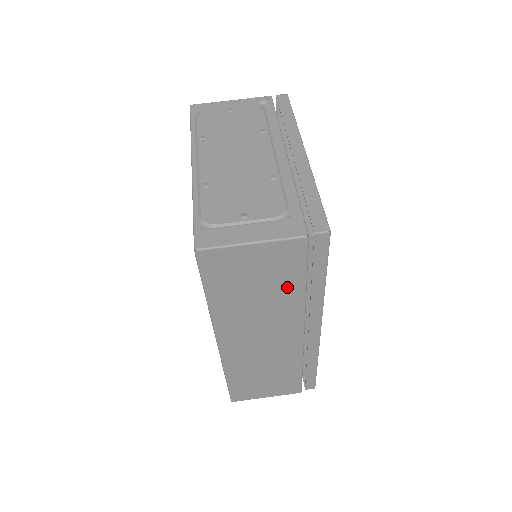
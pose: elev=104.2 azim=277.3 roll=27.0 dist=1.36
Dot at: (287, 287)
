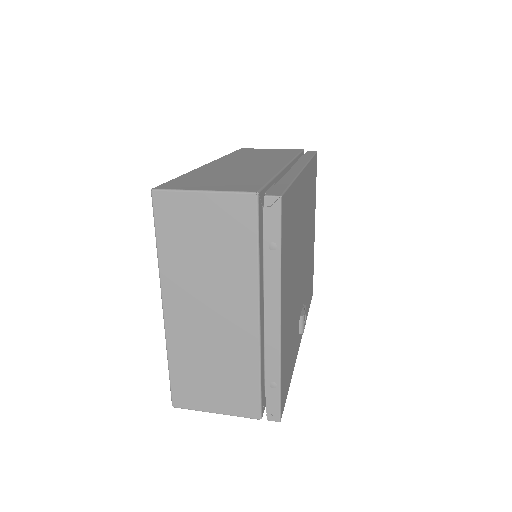
Dot at: occluded
